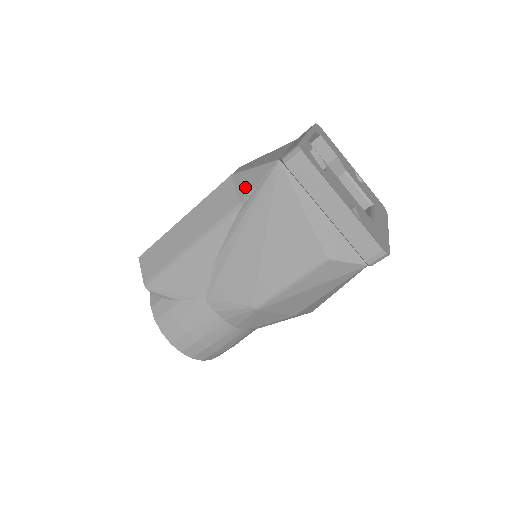
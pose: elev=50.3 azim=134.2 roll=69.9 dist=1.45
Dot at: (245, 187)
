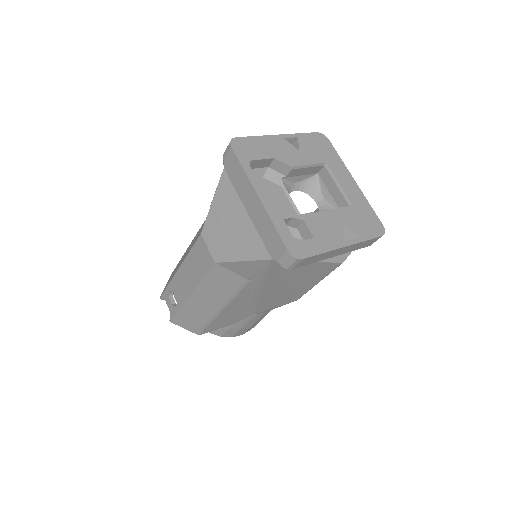
Dot at: (243, 272)
